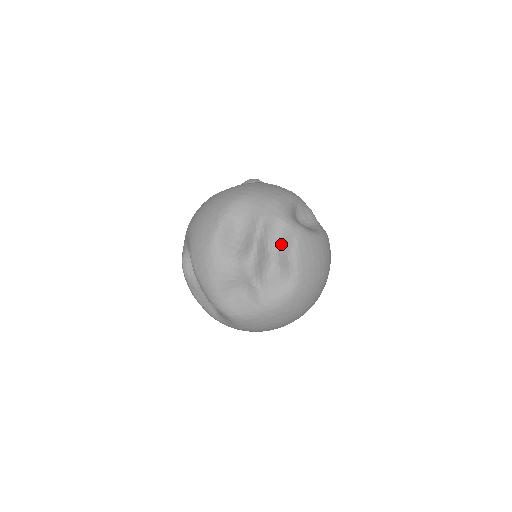
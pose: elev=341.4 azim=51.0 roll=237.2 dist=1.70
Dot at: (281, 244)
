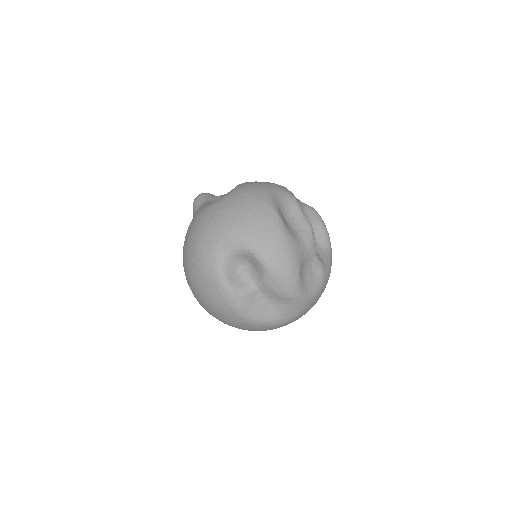
Dot at: (311, 221)
